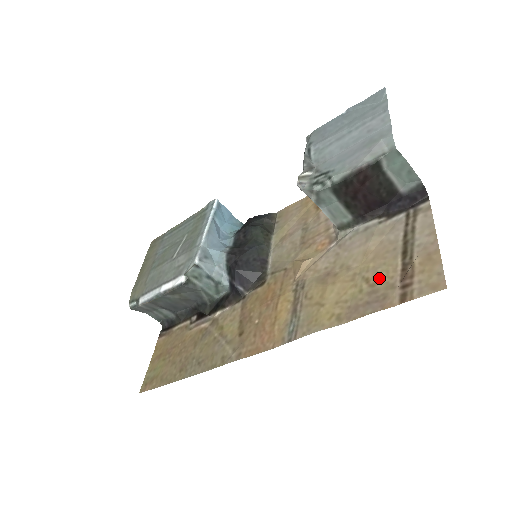
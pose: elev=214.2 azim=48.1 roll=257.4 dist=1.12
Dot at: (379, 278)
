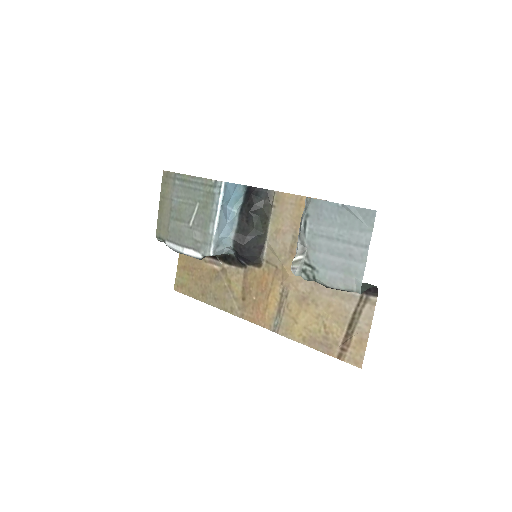
Dot at: (332, 331)
